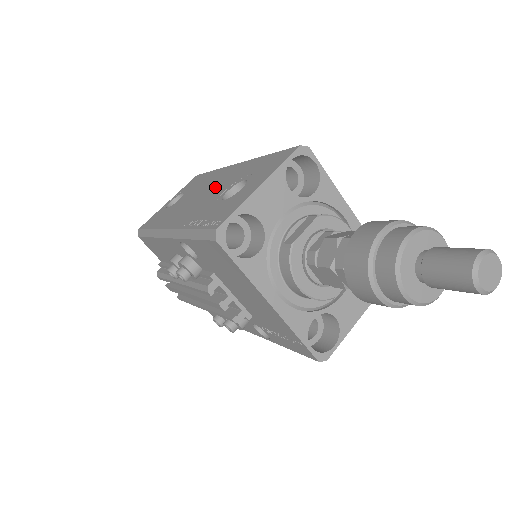
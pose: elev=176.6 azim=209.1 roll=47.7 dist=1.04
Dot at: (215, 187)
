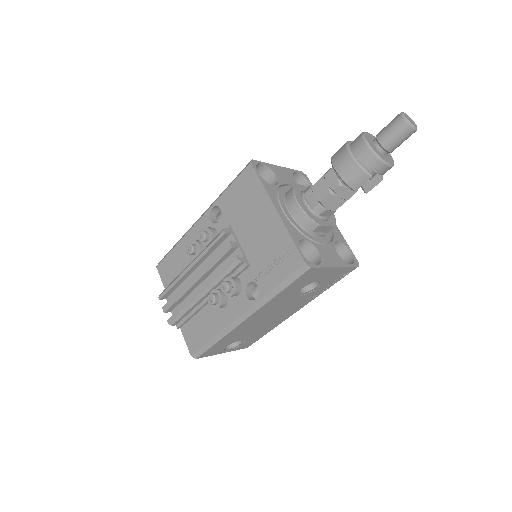
Dot at: occluded
